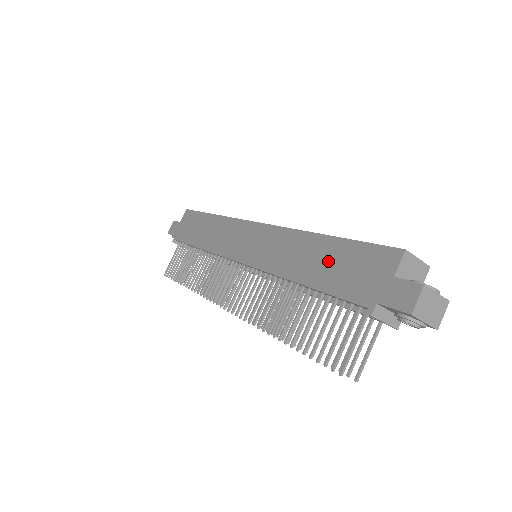
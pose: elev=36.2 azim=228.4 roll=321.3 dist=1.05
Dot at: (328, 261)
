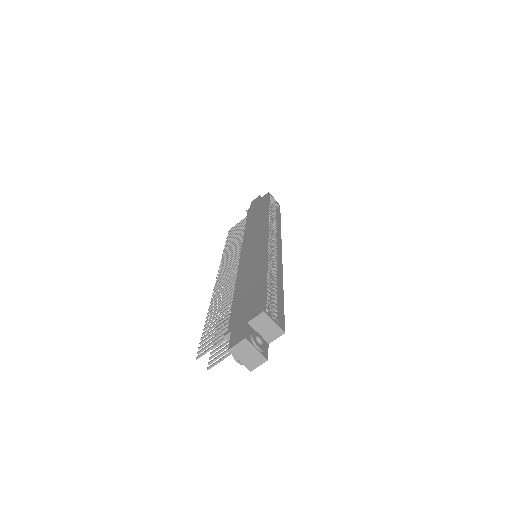
Dot at: (250, 288)
